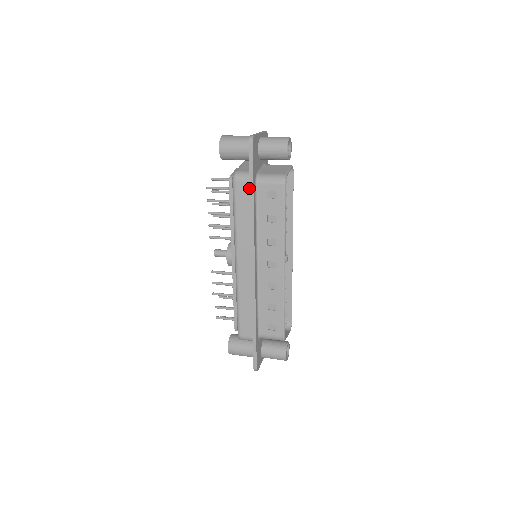
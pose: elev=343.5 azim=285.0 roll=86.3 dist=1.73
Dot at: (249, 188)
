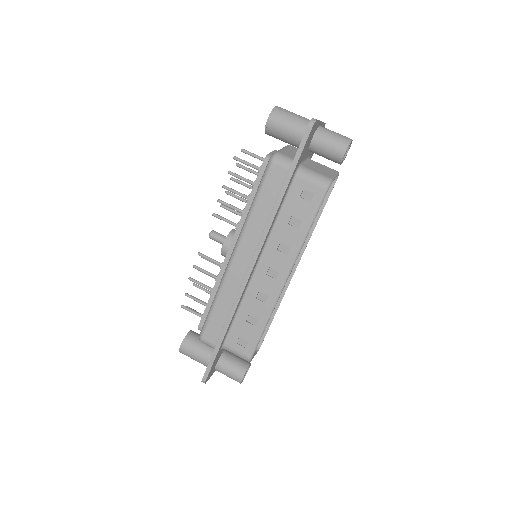
Dot at: (285, 177)
